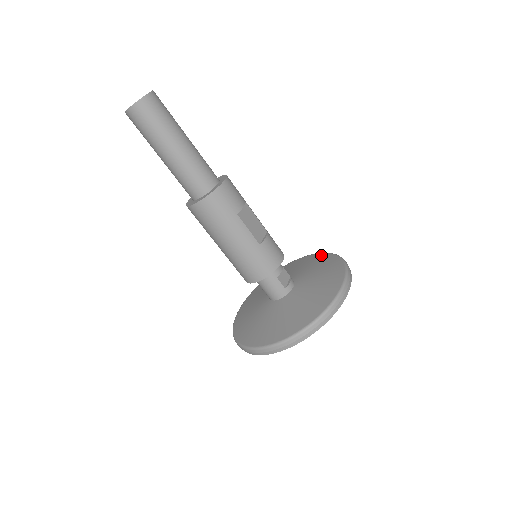
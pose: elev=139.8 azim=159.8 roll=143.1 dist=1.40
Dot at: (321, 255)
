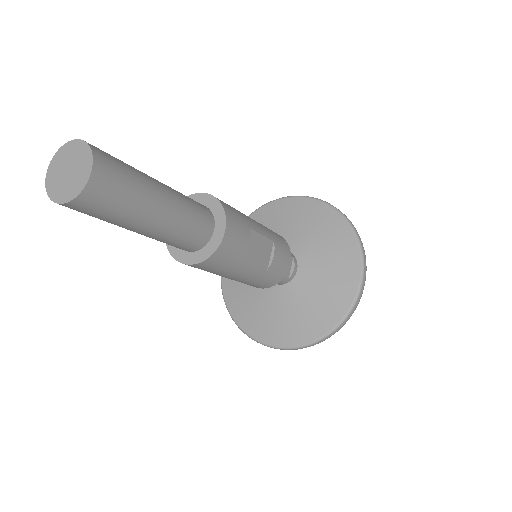
Dot at: (327, 211)
